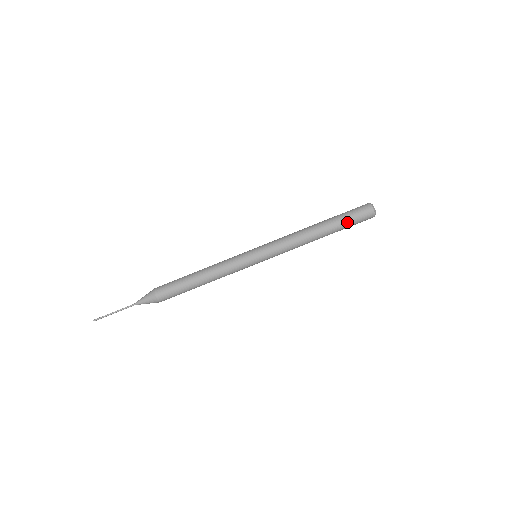
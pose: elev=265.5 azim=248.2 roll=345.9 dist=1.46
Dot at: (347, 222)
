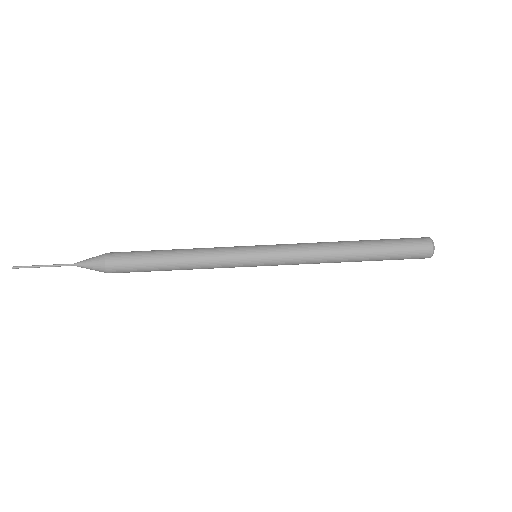
Dot at: (392, 248)
